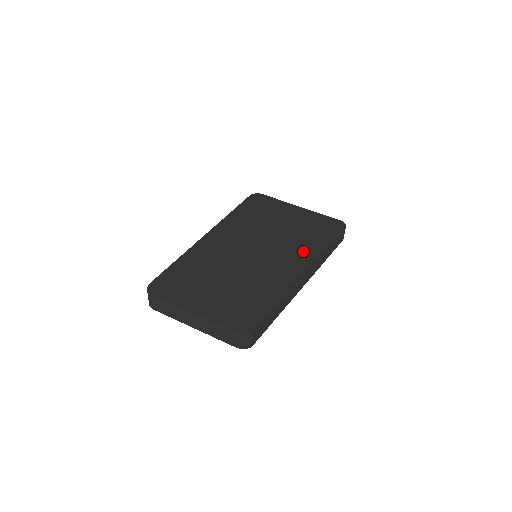
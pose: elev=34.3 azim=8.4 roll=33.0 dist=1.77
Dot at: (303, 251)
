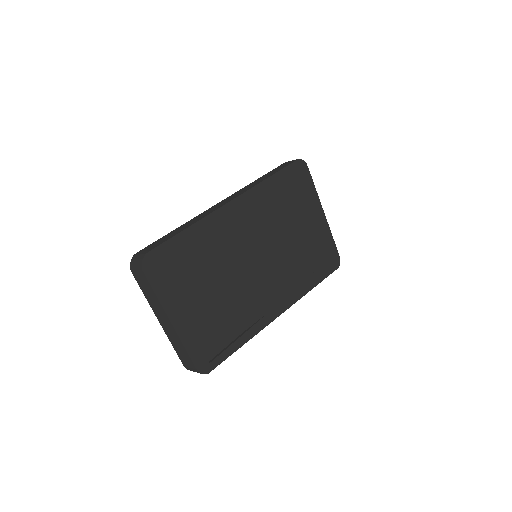
Dot at: (294, 283)
